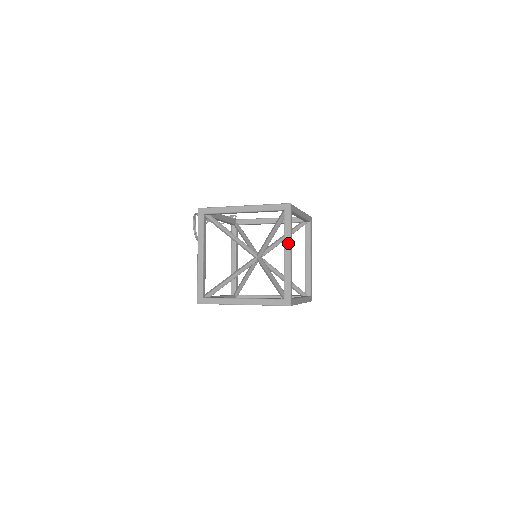
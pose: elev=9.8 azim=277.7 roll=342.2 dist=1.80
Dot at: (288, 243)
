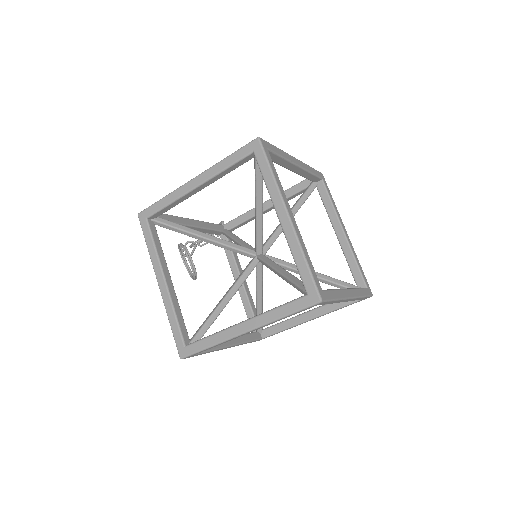
Dot at: (278, 199)
